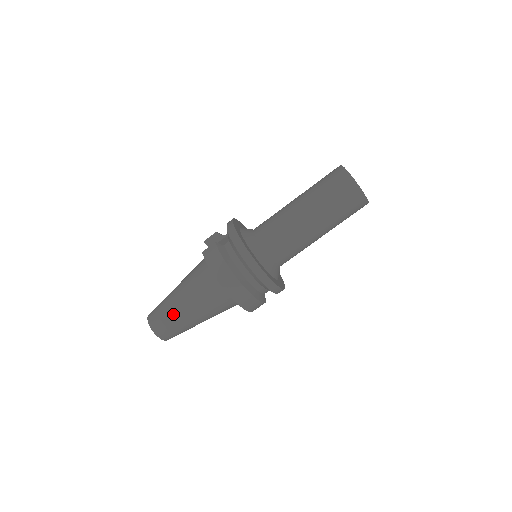
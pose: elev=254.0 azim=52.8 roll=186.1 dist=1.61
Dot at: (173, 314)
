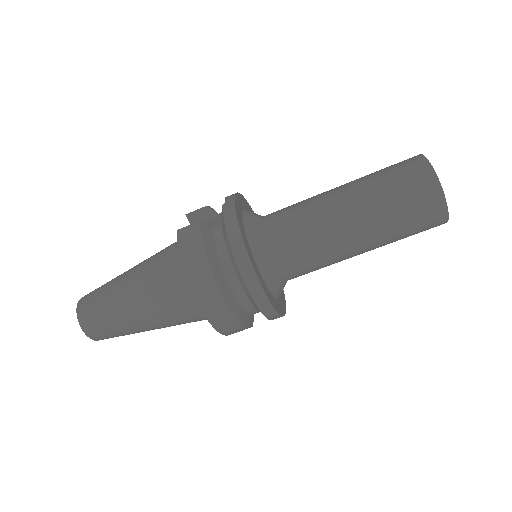
Dot at: (113, 309)
